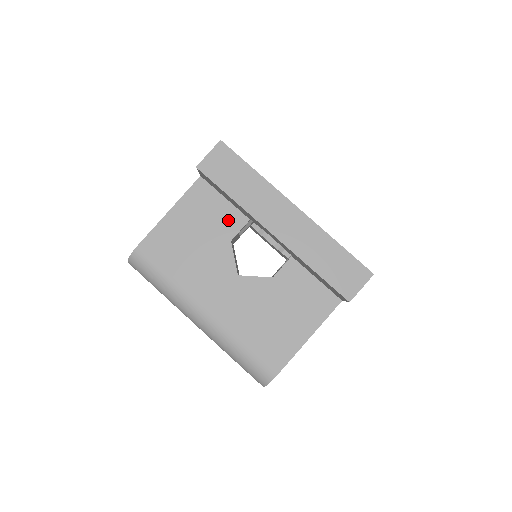
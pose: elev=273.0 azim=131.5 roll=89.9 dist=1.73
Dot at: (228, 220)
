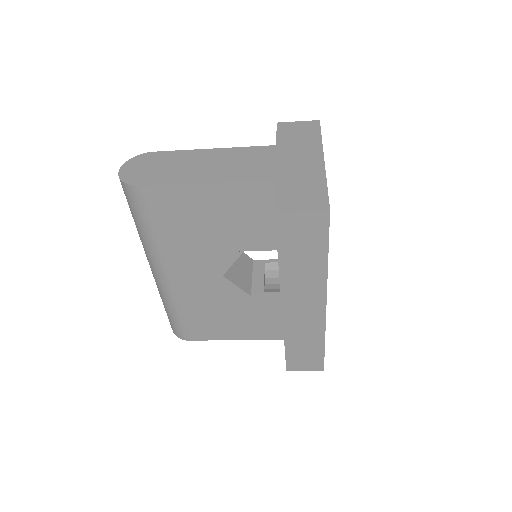
Dot at: (259, 236)
